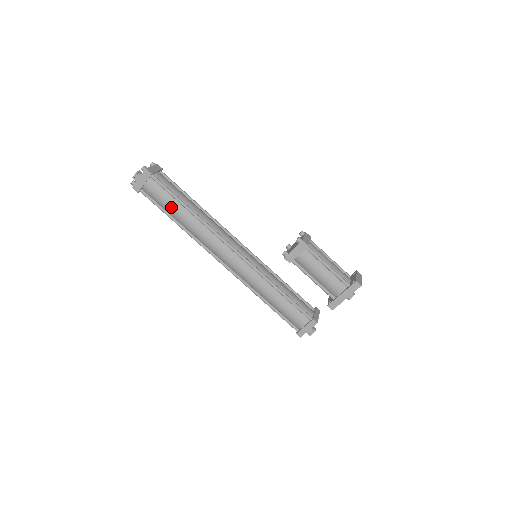
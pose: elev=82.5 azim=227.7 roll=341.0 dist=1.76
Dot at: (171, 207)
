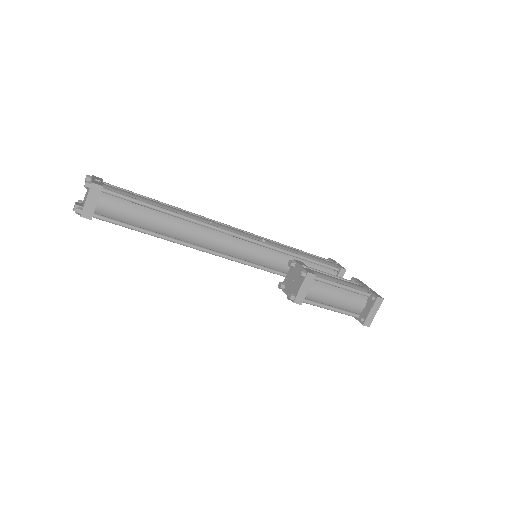
Dot at: occluded
